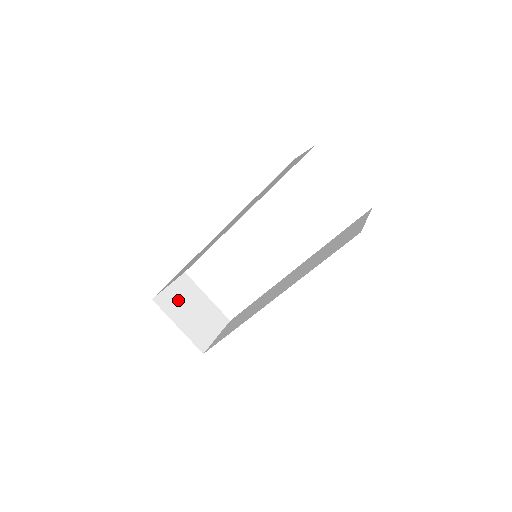
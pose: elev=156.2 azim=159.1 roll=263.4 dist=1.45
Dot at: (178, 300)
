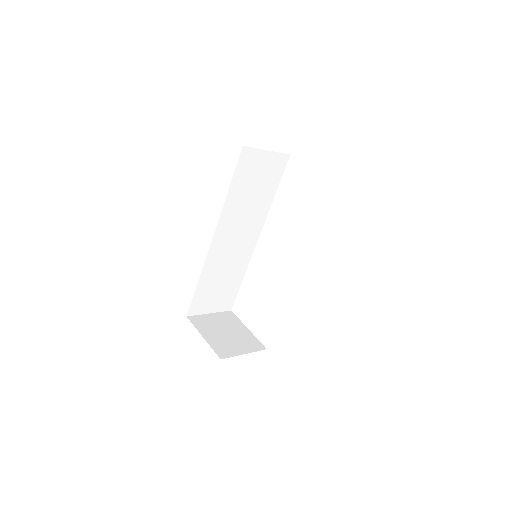
Dot at: (213, 323)
